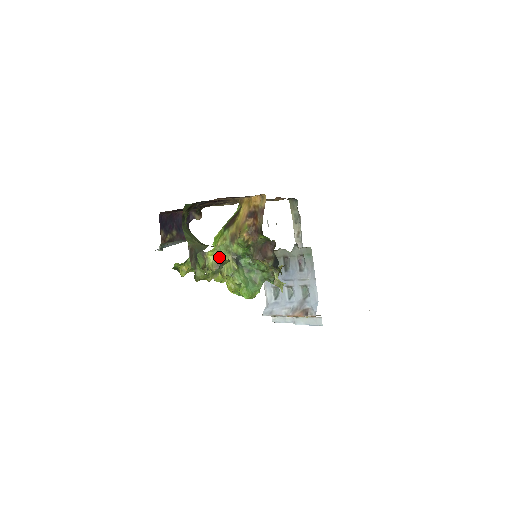
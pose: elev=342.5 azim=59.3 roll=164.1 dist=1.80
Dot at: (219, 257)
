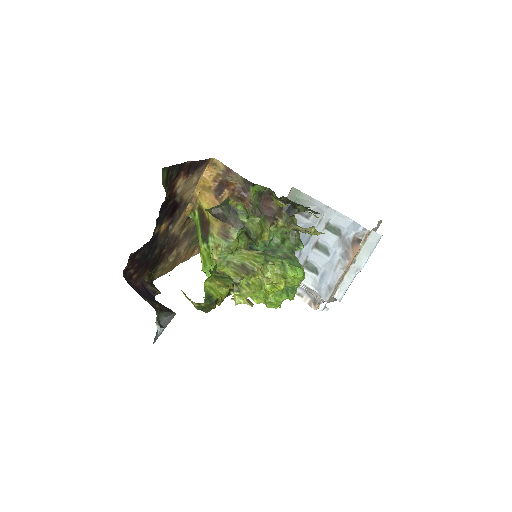
Dot at: (233, 262)
